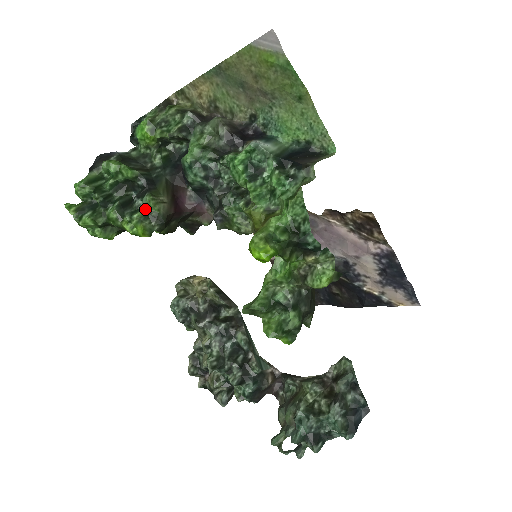
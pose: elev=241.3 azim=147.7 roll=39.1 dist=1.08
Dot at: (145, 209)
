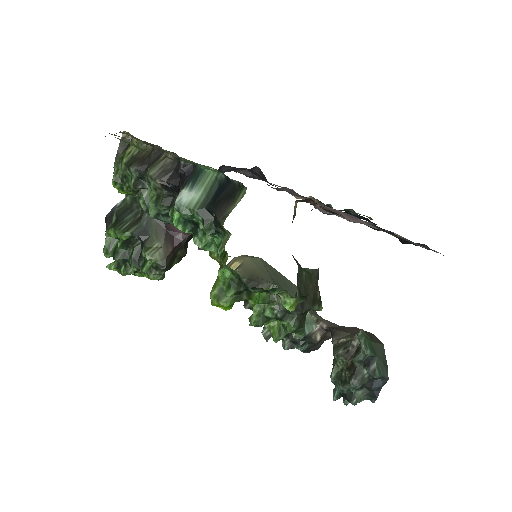
Dot at: (148, 262)
